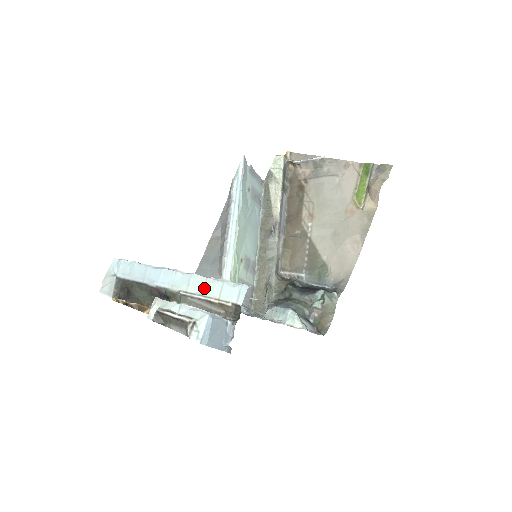
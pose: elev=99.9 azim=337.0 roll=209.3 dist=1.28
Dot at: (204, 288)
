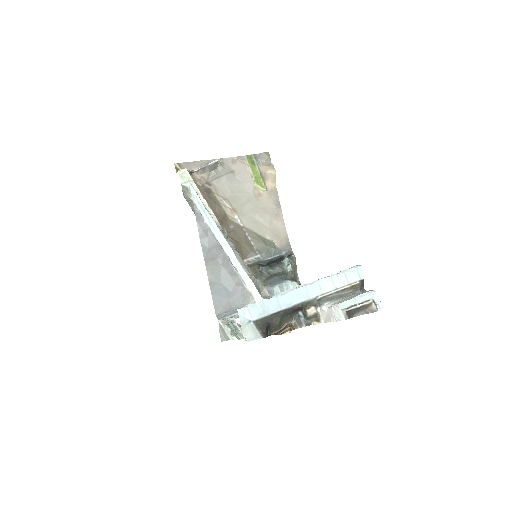
Dot at: (334, 284)
